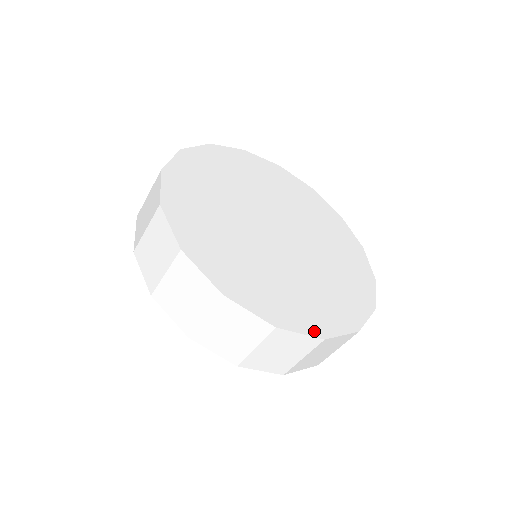
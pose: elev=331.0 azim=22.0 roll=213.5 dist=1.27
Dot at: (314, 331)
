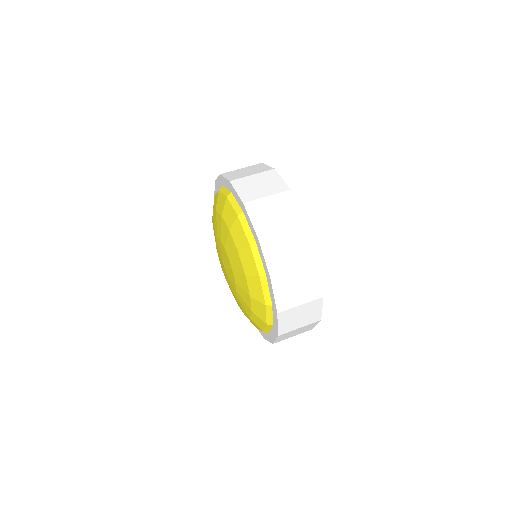
Dot at: occluded
